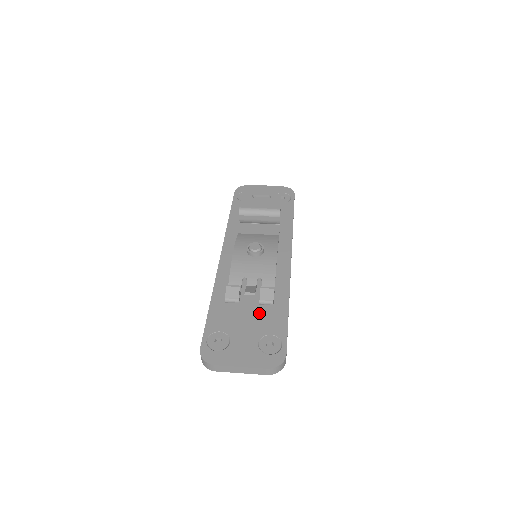
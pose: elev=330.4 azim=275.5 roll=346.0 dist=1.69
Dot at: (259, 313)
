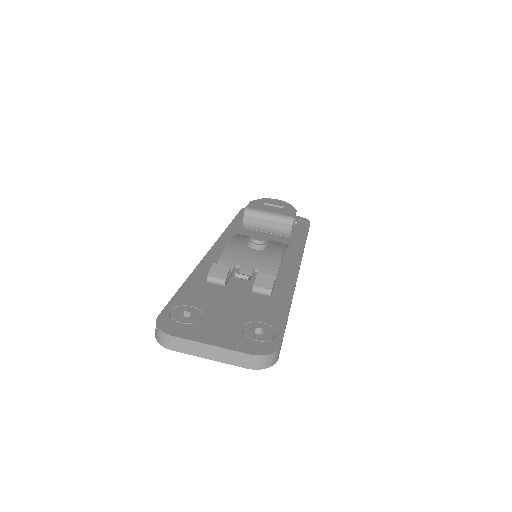
Dot at: (250, 300)
